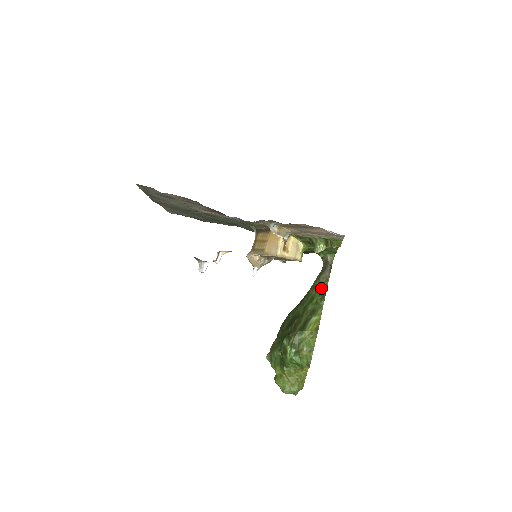
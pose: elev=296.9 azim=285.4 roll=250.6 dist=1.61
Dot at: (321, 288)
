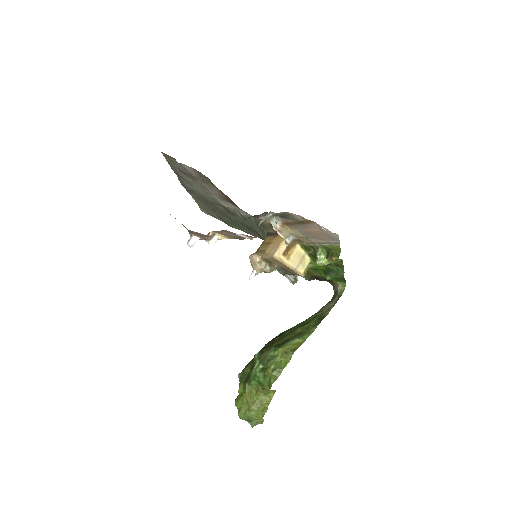
Dot at: (319, 315)
